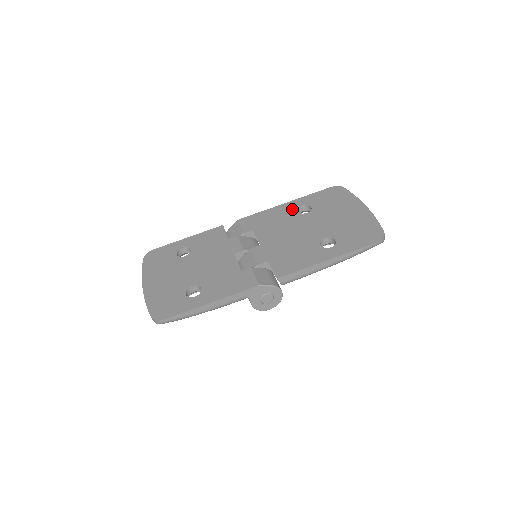
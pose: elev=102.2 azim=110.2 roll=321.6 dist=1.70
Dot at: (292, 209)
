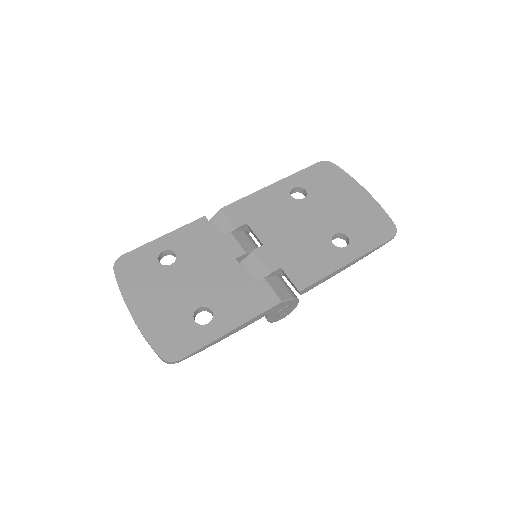
Dot at: (284, 193)
